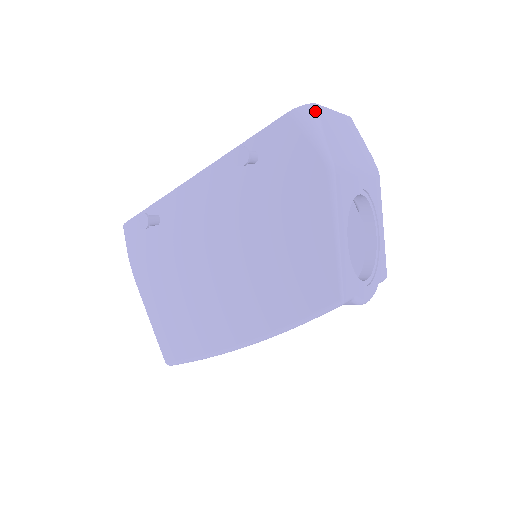
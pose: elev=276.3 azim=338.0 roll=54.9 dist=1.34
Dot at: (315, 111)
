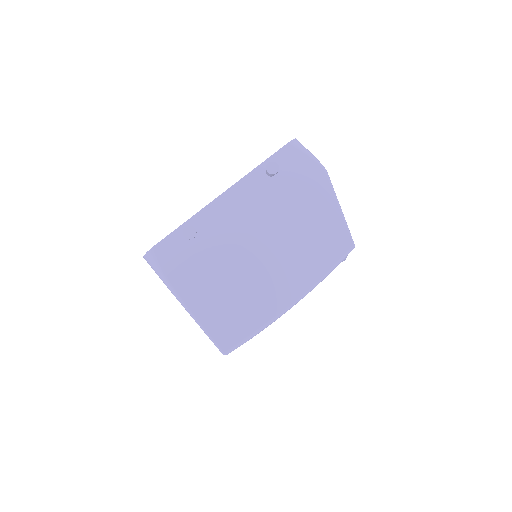
Dot at: (300, 143)
